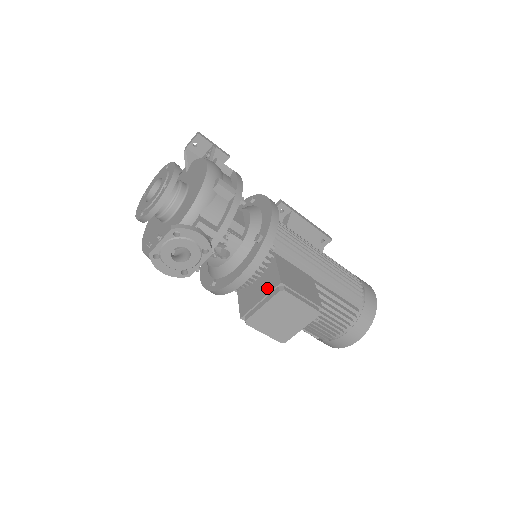
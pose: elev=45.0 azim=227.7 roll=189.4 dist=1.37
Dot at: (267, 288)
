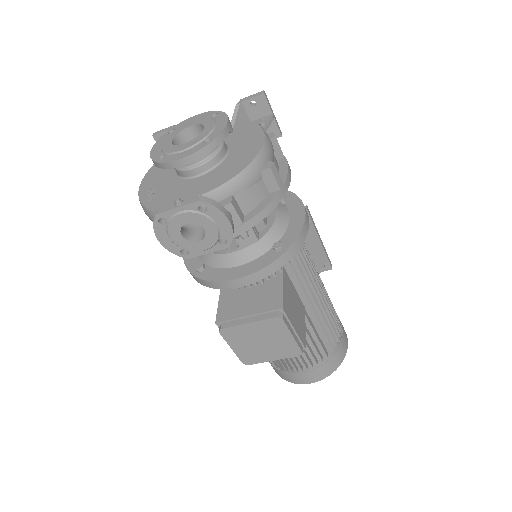
Dot at: (262, 305)
